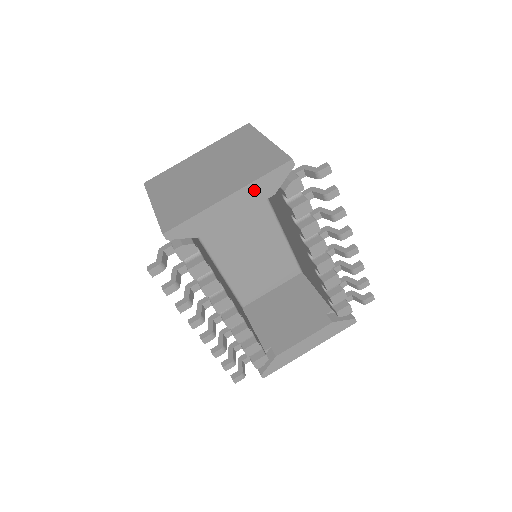
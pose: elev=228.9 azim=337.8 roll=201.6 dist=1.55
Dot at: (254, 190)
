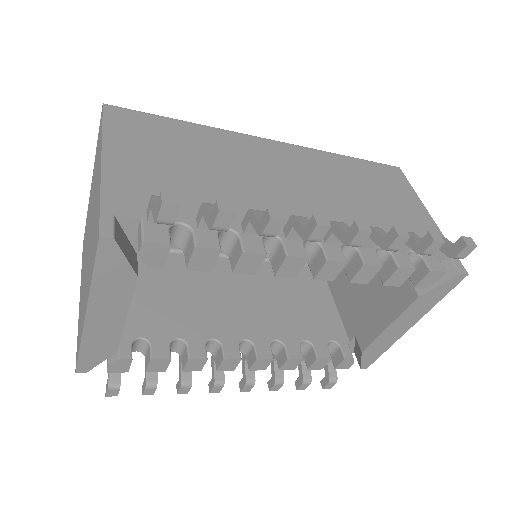
Dot at: (105, 293)
